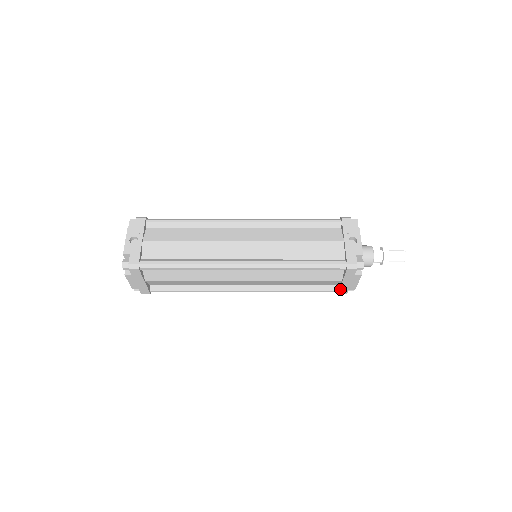
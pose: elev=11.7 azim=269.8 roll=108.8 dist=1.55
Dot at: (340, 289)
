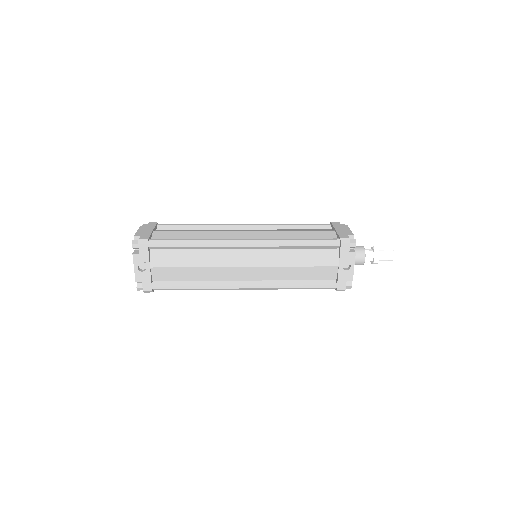
Dot at: occluded
